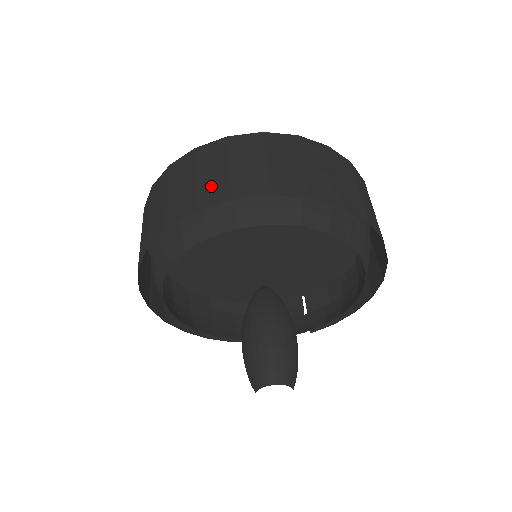
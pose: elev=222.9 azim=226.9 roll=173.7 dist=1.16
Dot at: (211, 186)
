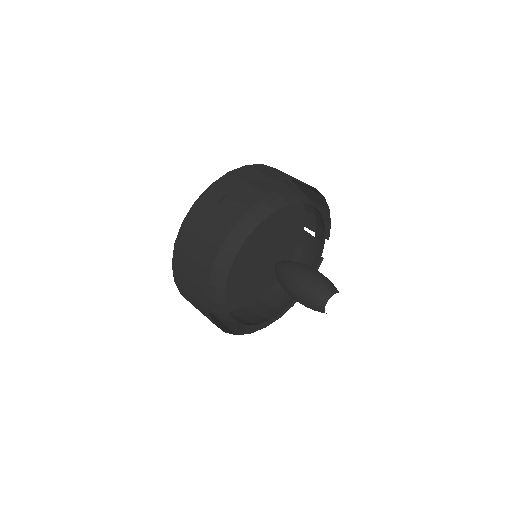
Dot at: (197, 274)
